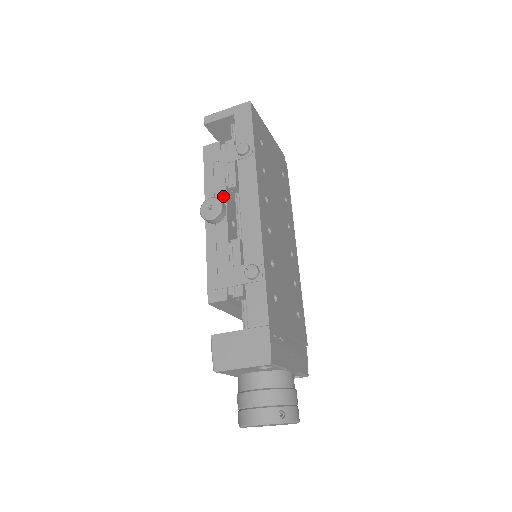
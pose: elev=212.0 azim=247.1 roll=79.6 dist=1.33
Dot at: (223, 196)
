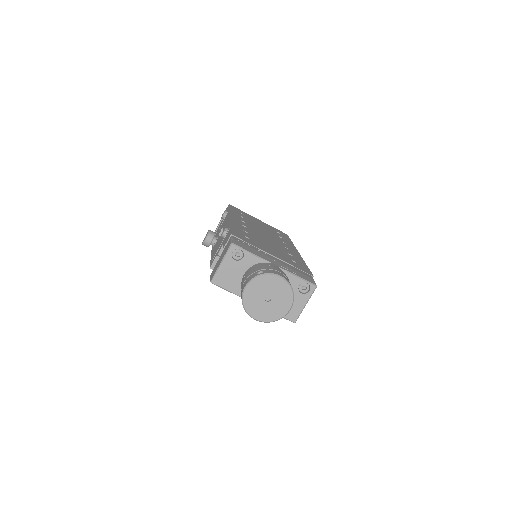
Dot at: occluded
